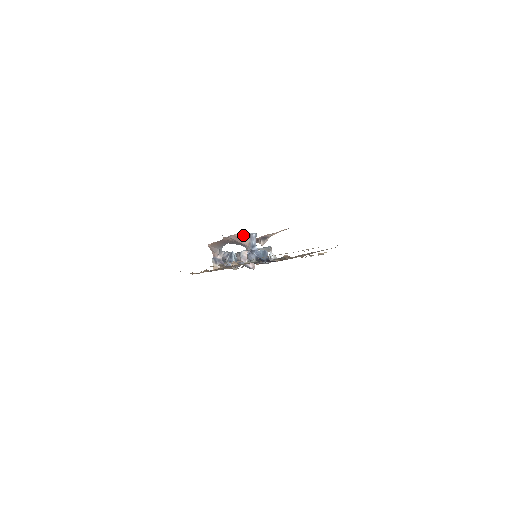
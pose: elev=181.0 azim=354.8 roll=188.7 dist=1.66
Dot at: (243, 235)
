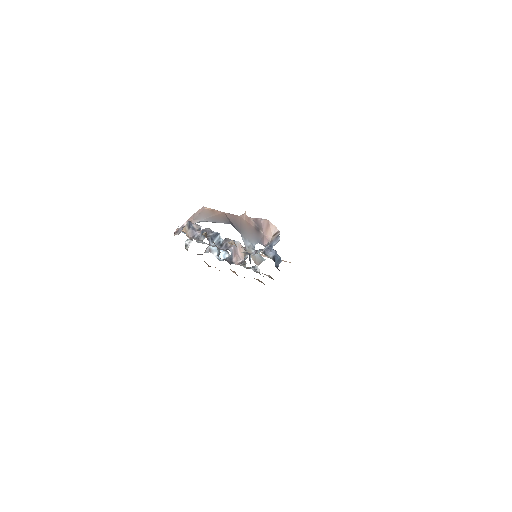
Dot at: (276, 229)
